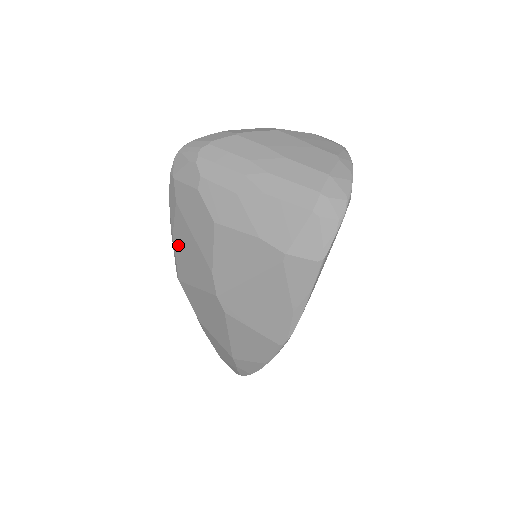
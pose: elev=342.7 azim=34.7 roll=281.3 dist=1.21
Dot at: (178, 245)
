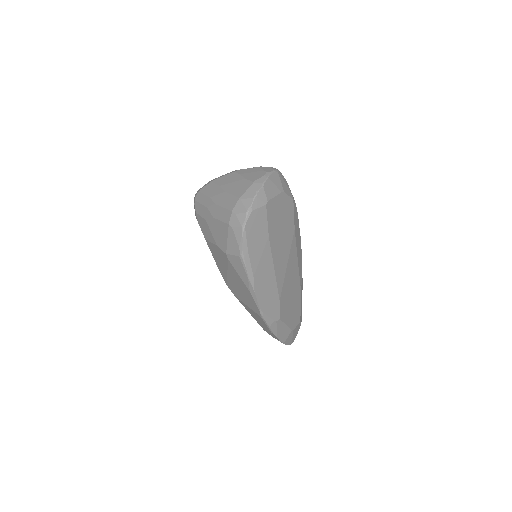
Dot at: occluded
